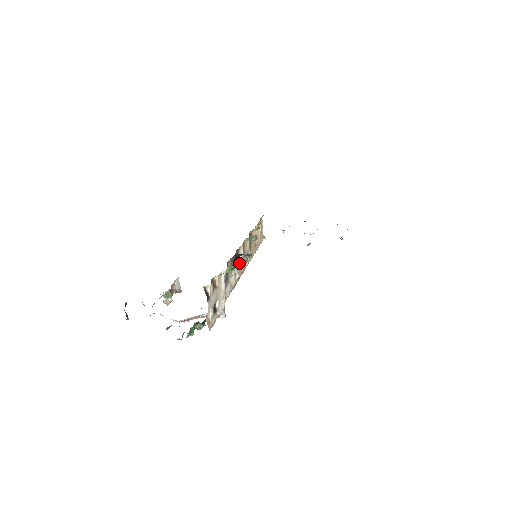
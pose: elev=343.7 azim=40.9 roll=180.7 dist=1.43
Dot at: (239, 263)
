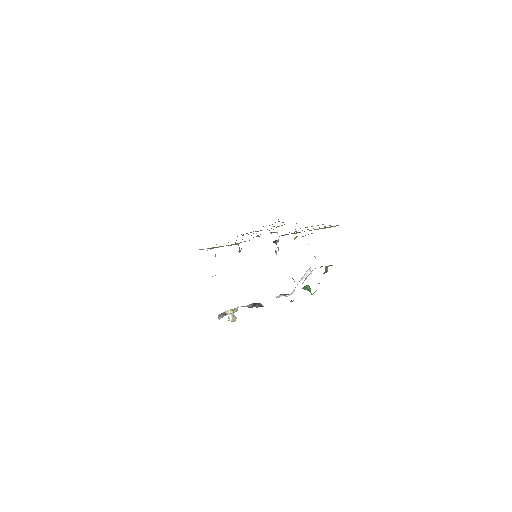
Dot at: occluded
